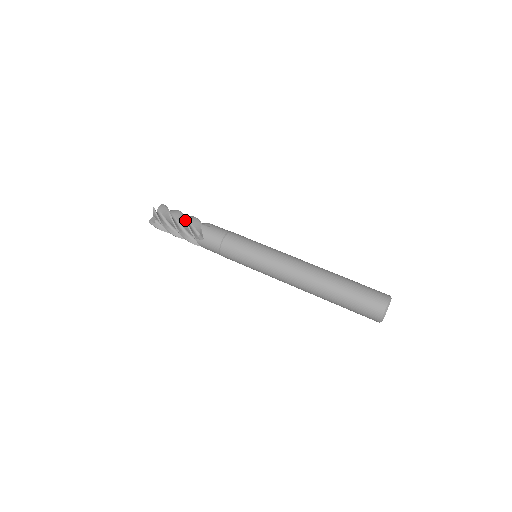
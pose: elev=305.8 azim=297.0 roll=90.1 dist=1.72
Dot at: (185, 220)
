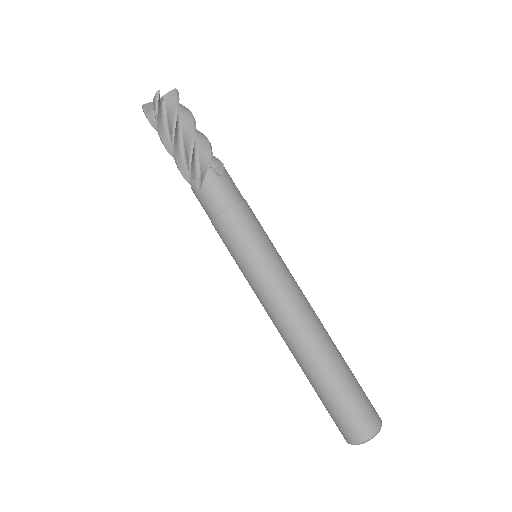
Dot at: (192, 143)
